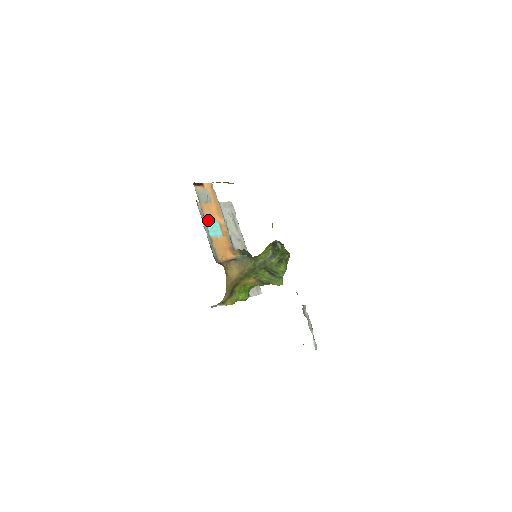
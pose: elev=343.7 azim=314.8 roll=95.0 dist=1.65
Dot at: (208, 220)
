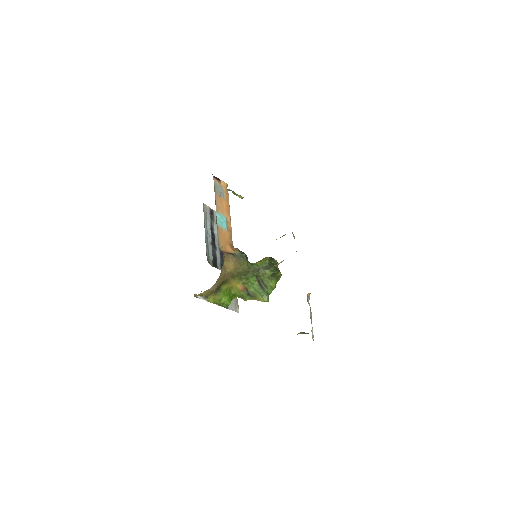
Dot at: (218, 210)
